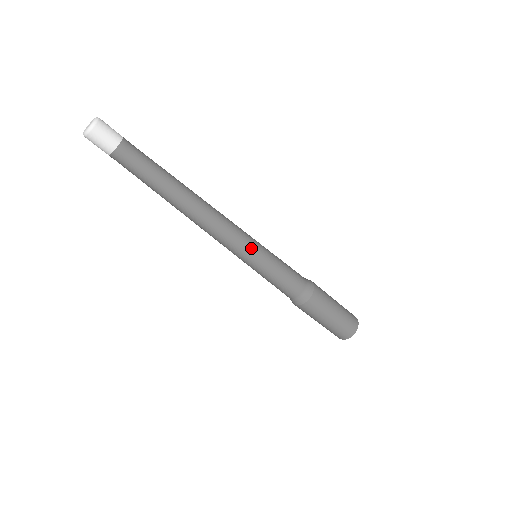
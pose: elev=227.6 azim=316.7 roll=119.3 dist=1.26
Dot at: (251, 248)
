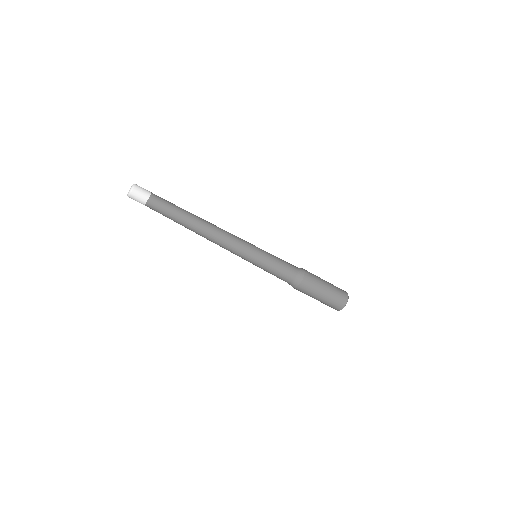
Dot at: (251, 246)
